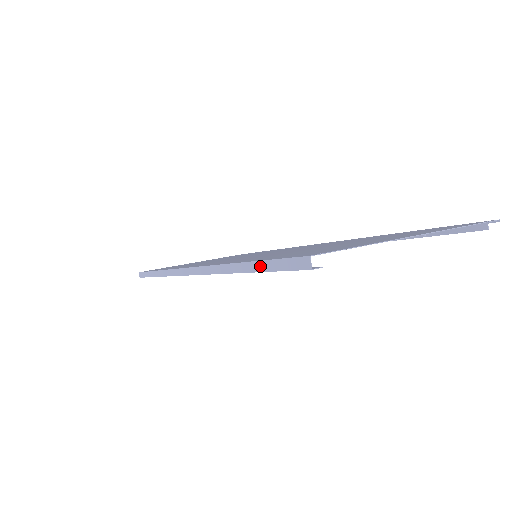
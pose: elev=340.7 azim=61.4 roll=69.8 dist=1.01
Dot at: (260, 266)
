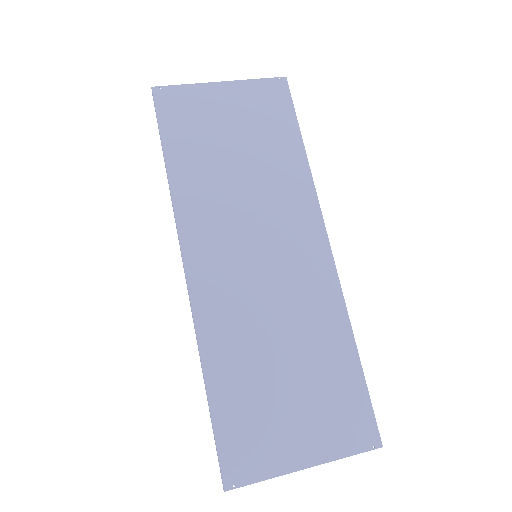
Dot at: (212, 425)
